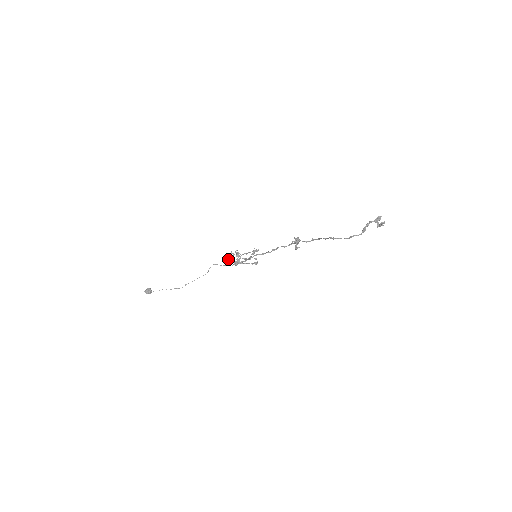
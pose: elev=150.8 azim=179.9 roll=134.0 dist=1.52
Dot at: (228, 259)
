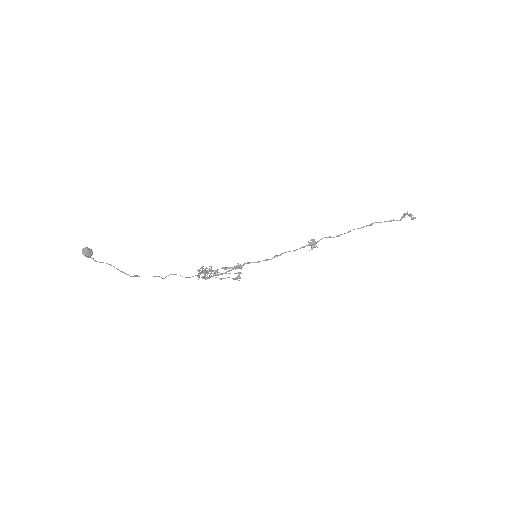
Dot at: (198, 271)
